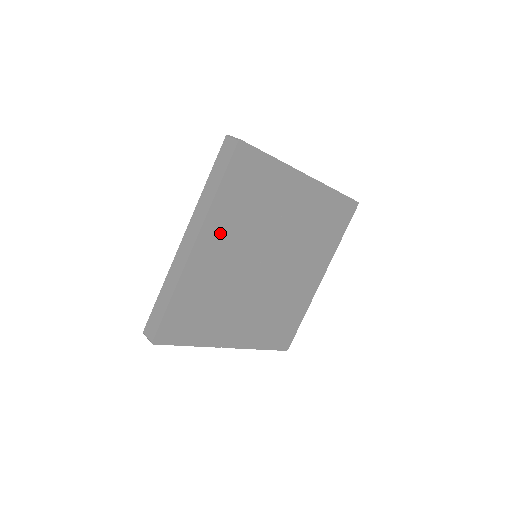
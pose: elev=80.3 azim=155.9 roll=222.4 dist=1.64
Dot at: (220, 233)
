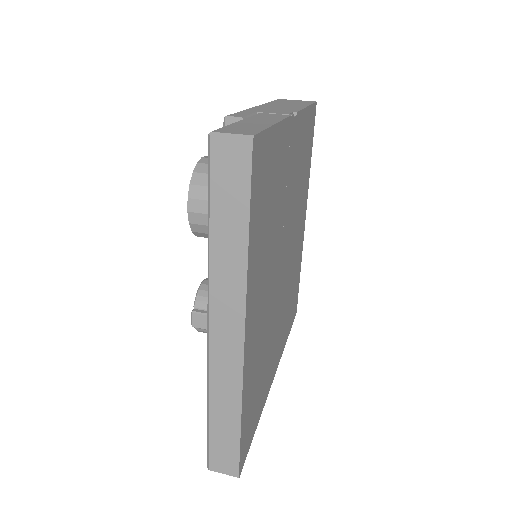
Dot at: (257, 288)
